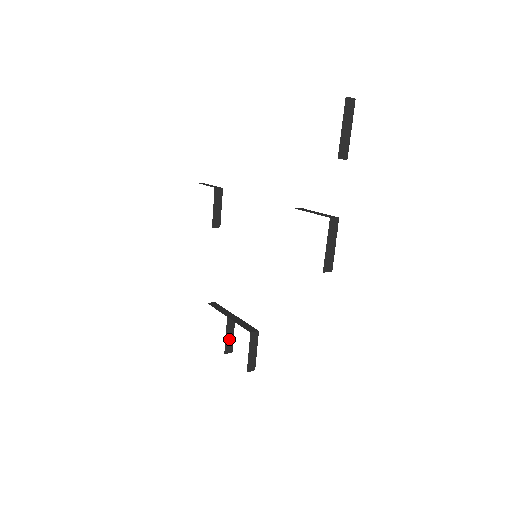
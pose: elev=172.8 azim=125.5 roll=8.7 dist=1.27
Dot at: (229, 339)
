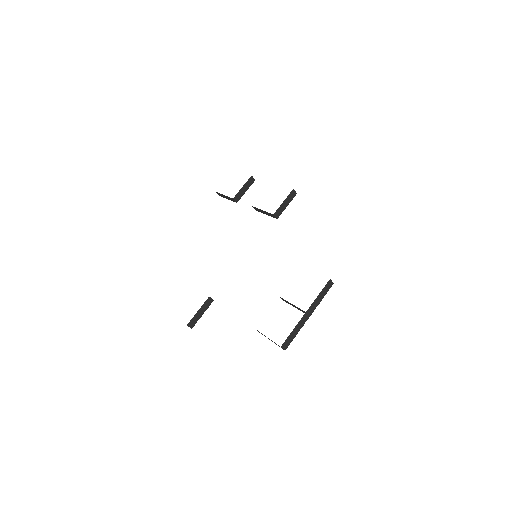
Dot at: occluded
